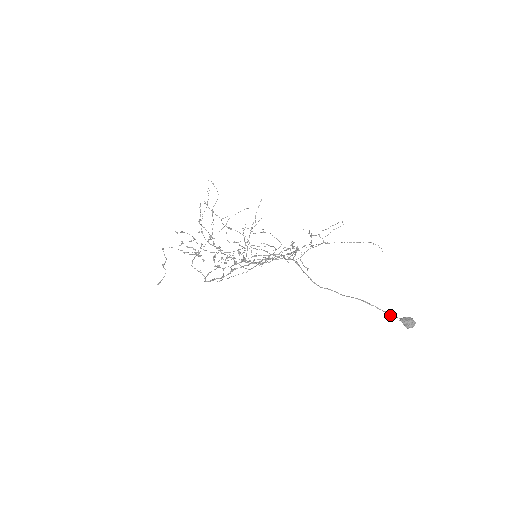
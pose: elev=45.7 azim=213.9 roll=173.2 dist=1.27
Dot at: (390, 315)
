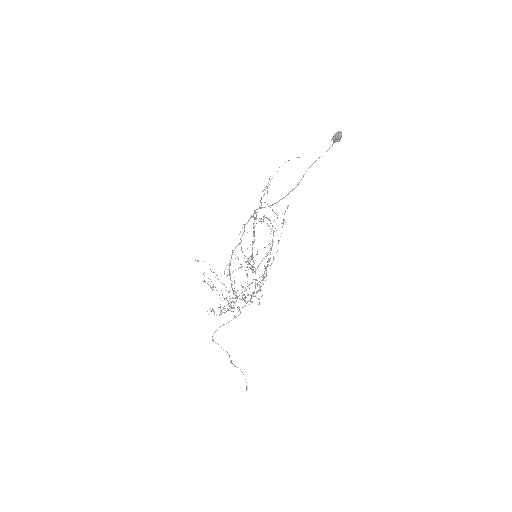
Dot at: occluded
